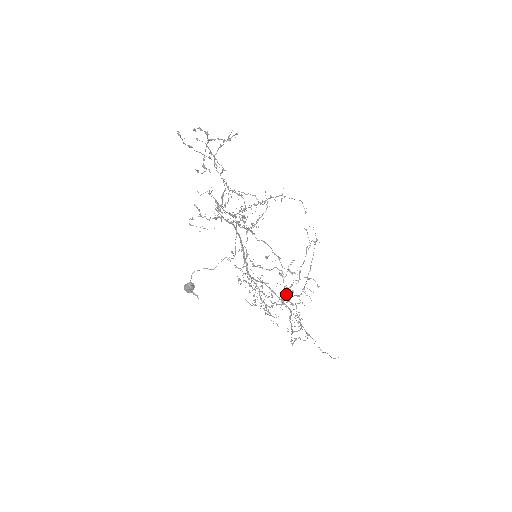
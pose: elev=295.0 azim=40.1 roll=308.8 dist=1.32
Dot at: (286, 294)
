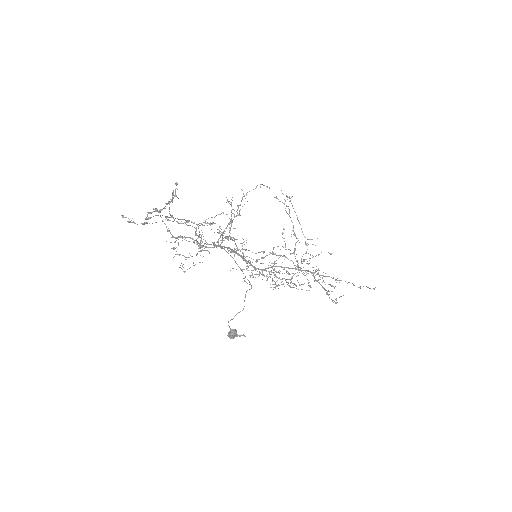
Dot at: occluded
